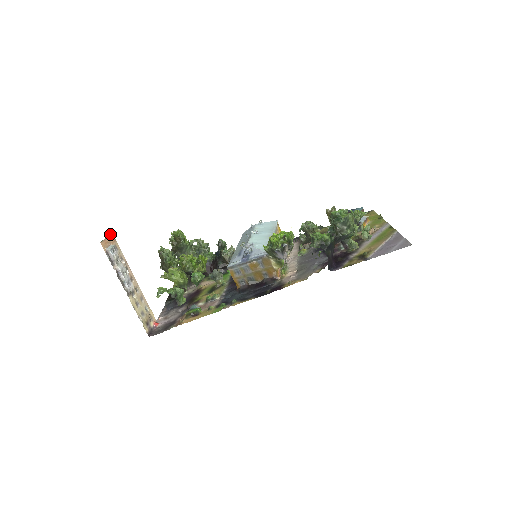
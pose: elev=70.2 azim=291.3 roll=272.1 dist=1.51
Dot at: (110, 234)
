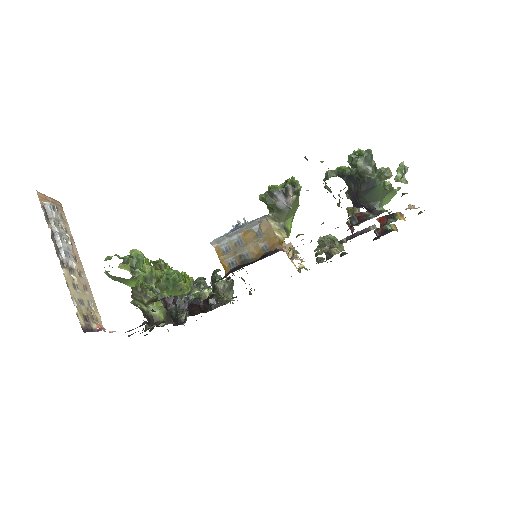
Dot at: (57, 201)
